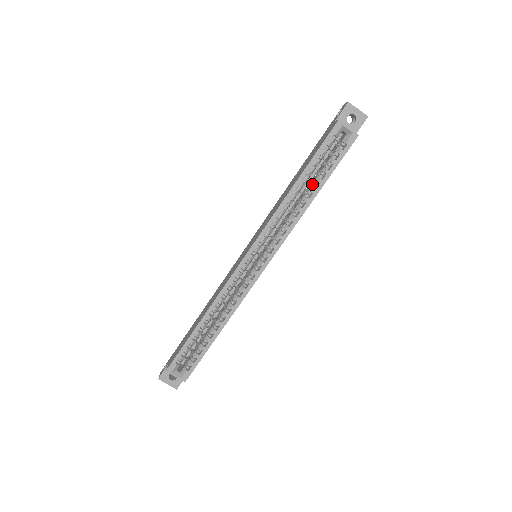
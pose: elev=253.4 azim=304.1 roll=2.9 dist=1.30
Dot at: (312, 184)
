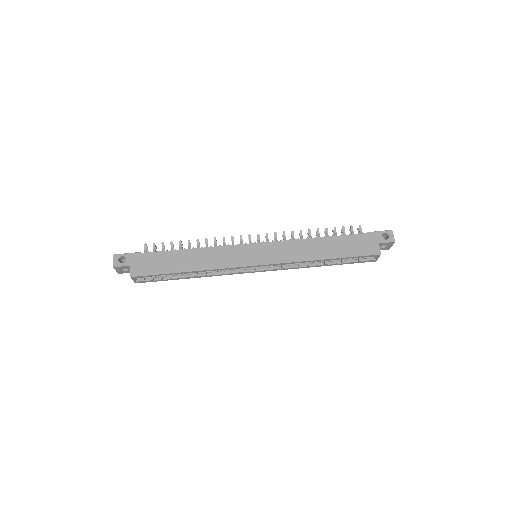
Dot at: (330, 260)
